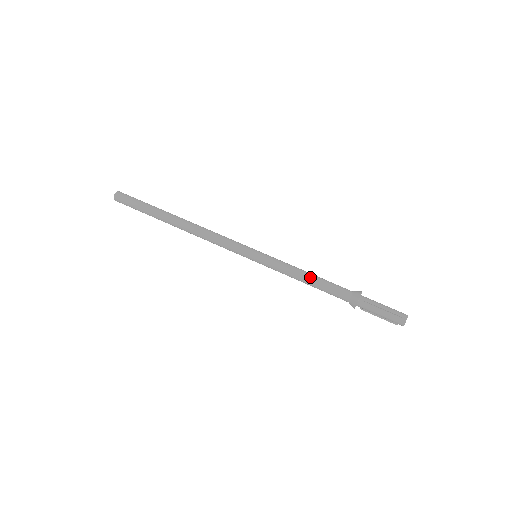
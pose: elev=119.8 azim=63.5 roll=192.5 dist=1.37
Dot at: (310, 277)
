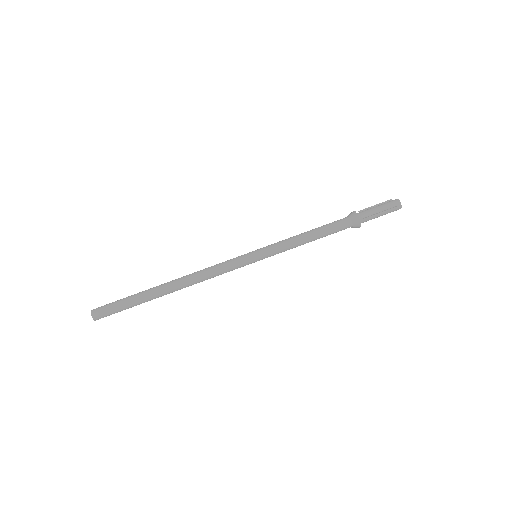
Dot at: (312, 237)
